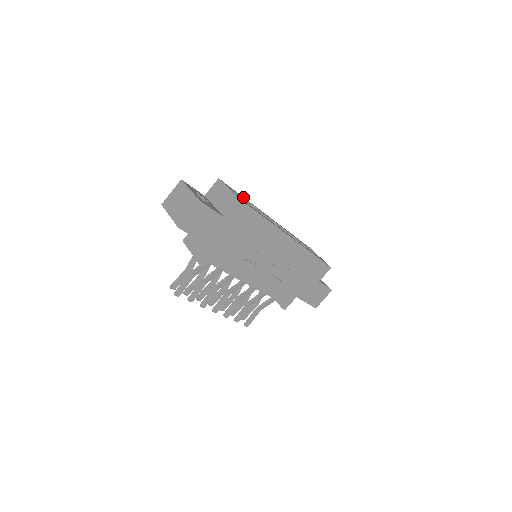
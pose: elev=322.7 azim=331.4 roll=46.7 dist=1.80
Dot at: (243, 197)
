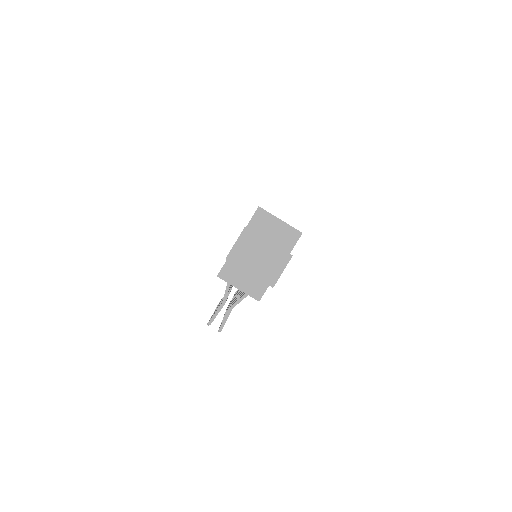
Dot at: occluded
